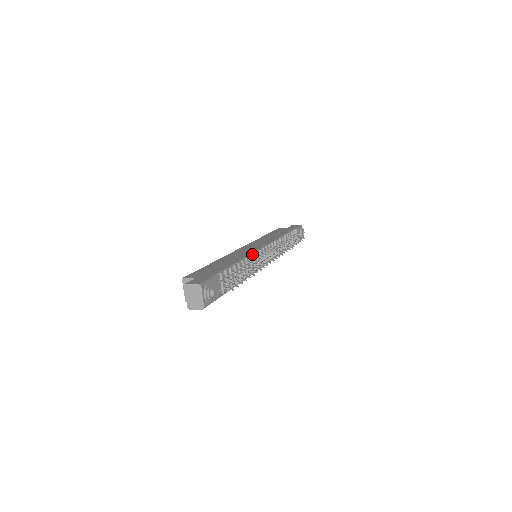
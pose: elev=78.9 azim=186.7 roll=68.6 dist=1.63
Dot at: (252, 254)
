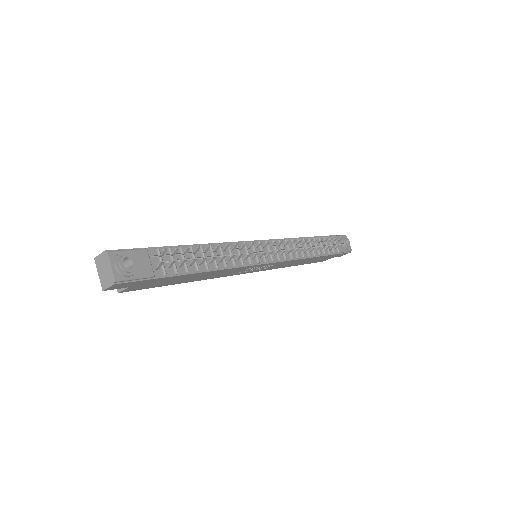
Dot at: (234, 243)
